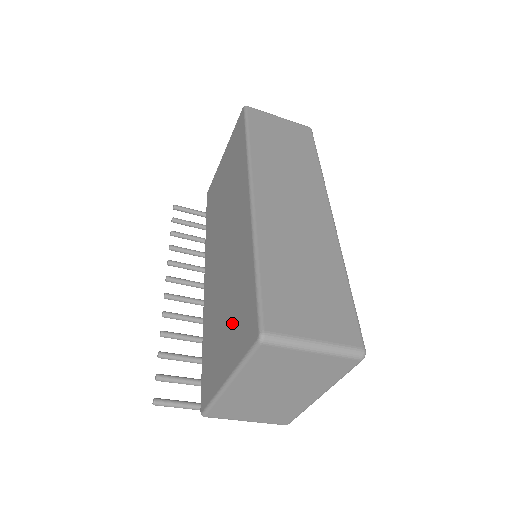
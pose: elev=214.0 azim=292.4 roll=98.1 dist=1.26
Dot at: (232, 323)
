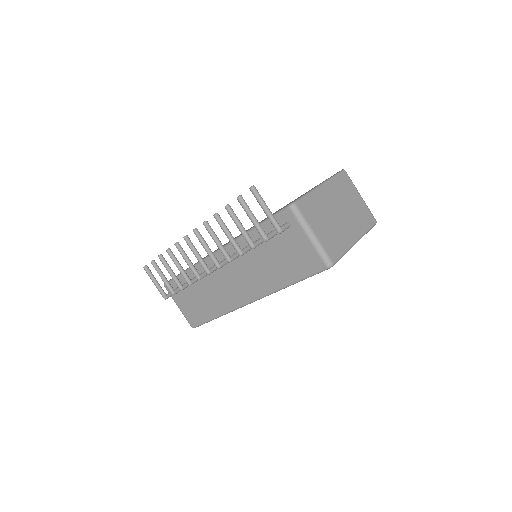
Dot at: occluded
